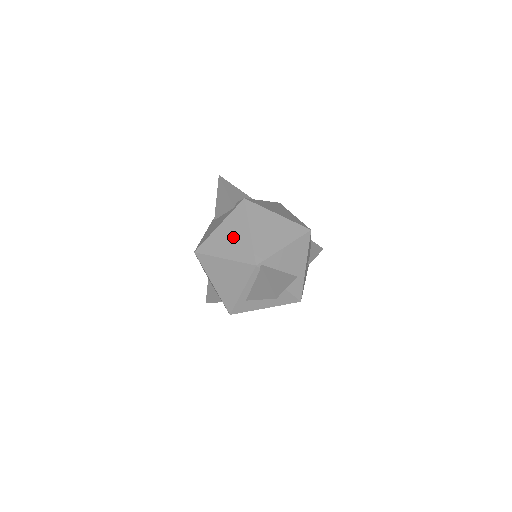
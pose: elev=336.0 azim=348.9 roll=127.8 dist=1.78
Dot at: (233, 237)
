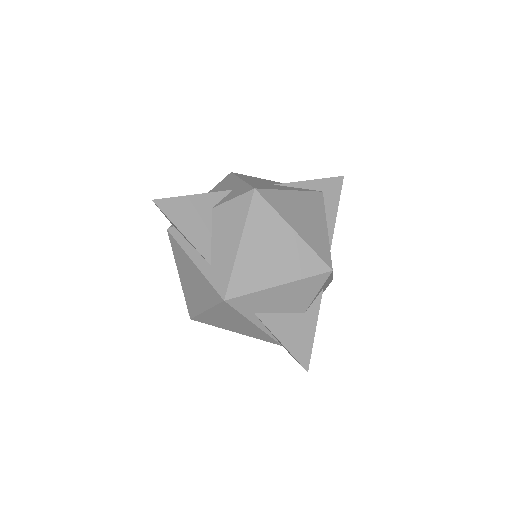
Dot at: occluded
